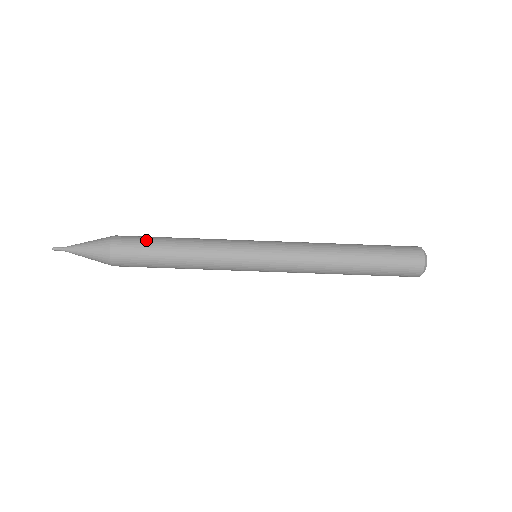
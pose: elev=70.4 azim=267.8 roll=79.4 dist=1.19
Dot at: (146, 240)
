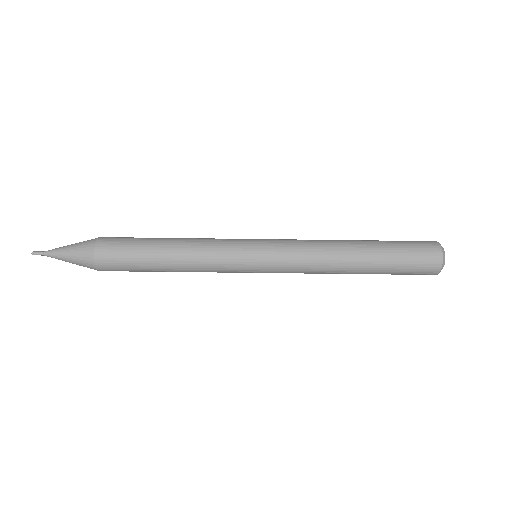
Dot at: (134, 243)
